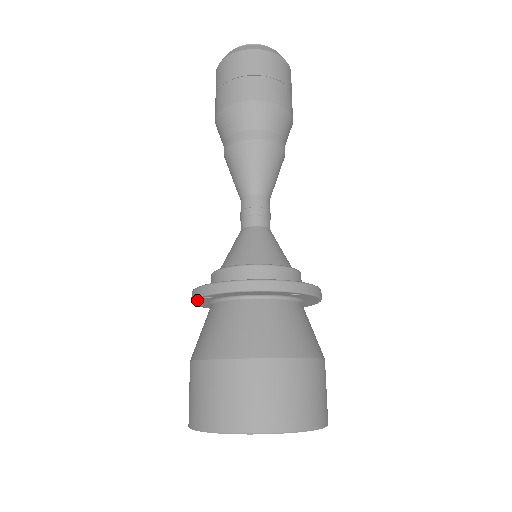
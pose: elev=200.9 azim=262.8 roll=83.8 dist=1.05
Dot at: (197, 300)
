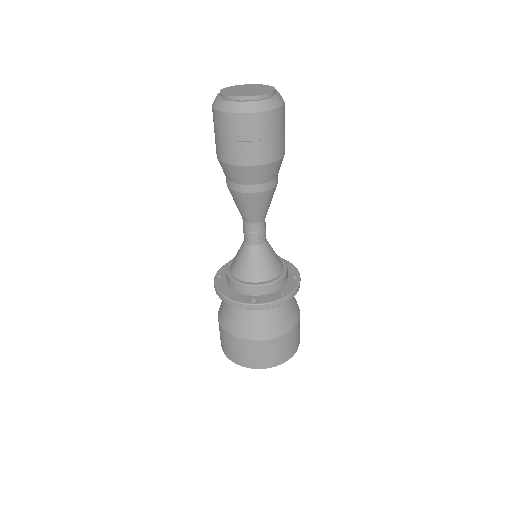
Dot at: (240, 306)
